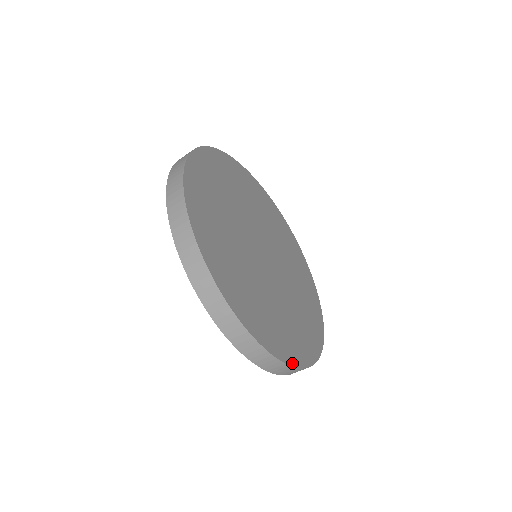
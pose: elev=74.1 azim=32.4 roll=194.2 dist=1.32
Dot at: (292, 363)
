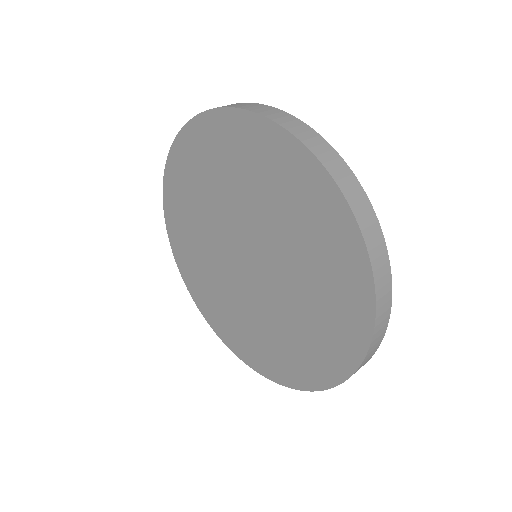
Dot at: occluded
